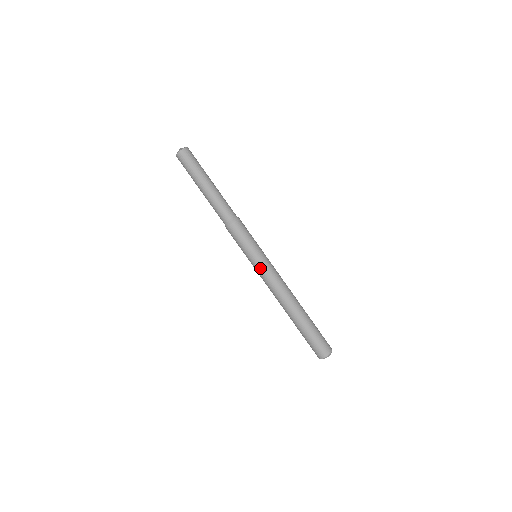
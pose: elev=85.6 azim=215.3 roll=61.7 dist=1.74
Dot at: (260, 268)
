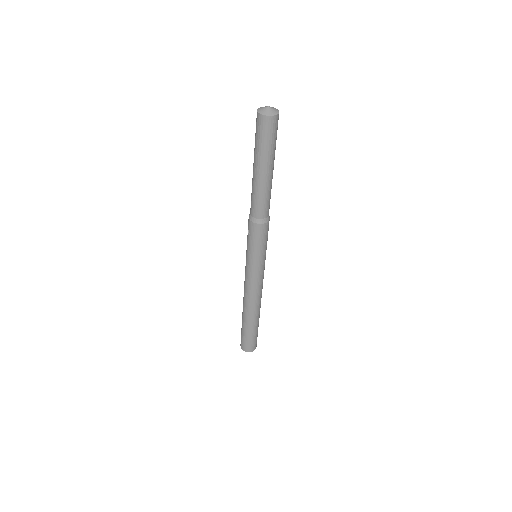
Dot at: (259, 272)
